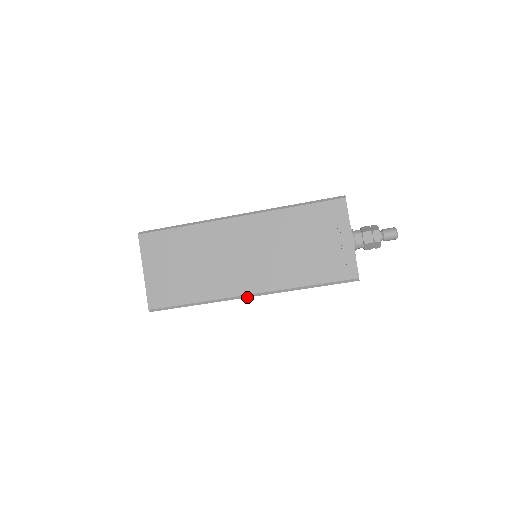
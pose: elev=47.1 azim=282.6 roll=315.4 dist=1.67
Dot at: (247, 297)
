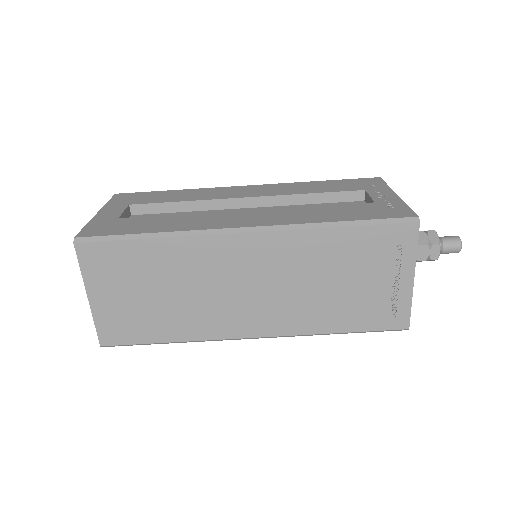
Dot at: (248, 338)
